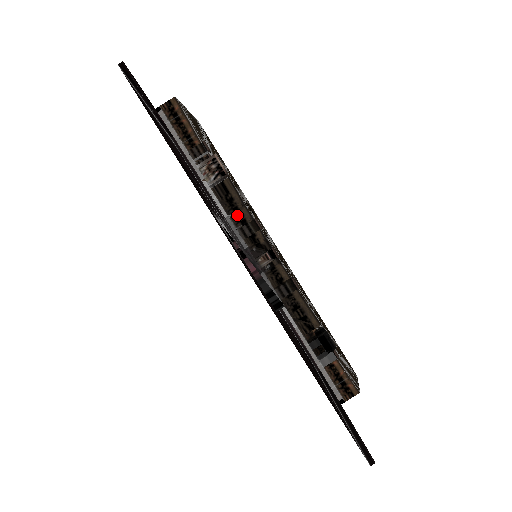
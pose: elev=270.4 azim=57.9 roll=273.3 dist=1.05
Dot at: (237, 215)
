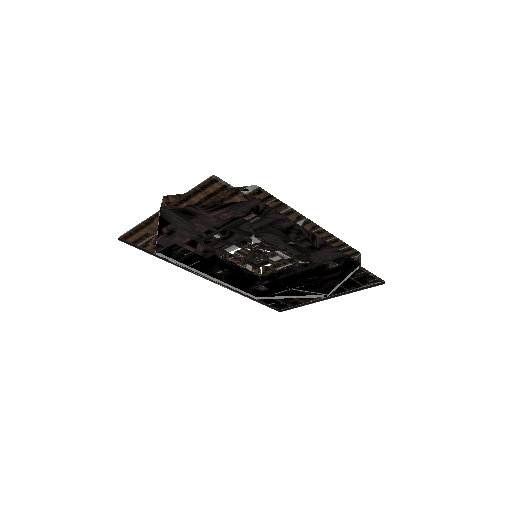
Dot at: occluded
